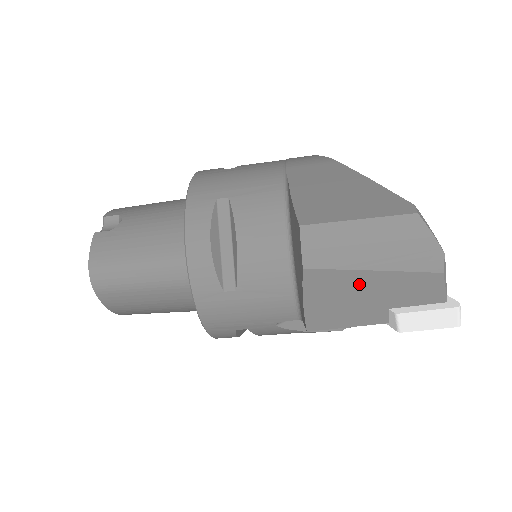
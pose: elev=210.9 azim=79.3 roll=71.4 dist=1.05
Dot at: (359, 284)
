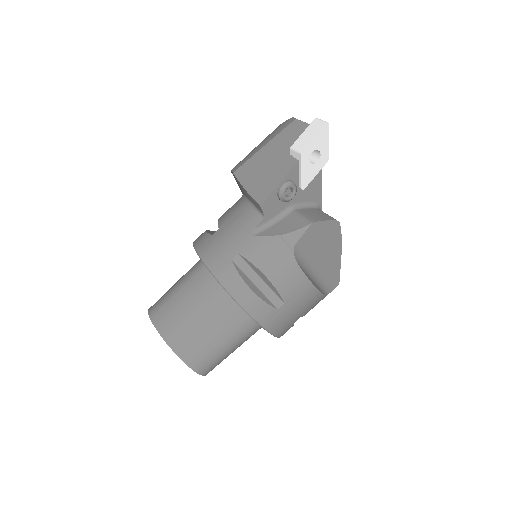
Dot at: (264, 157)
